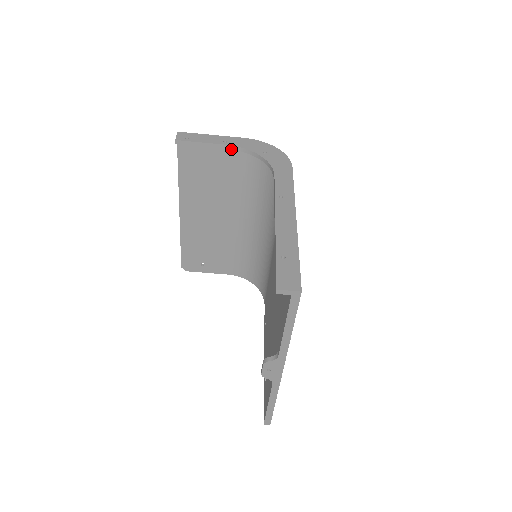
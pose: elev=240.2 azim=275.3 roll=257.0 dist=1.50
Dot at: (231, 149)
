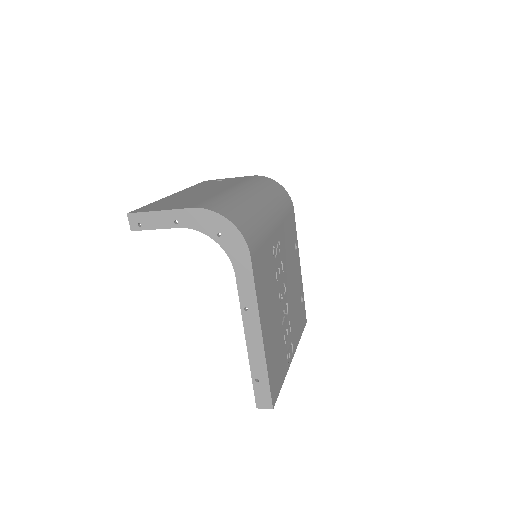
Dot at: occluded
